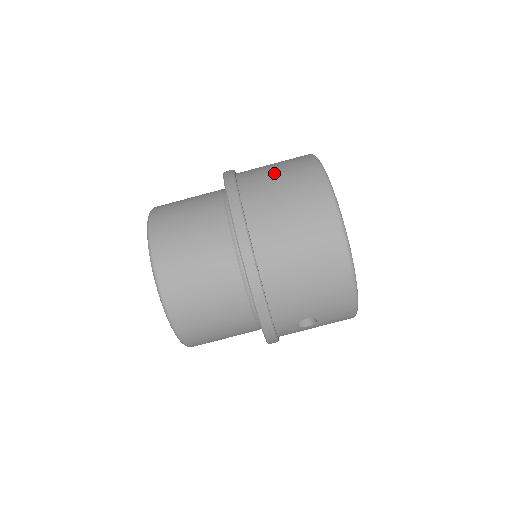
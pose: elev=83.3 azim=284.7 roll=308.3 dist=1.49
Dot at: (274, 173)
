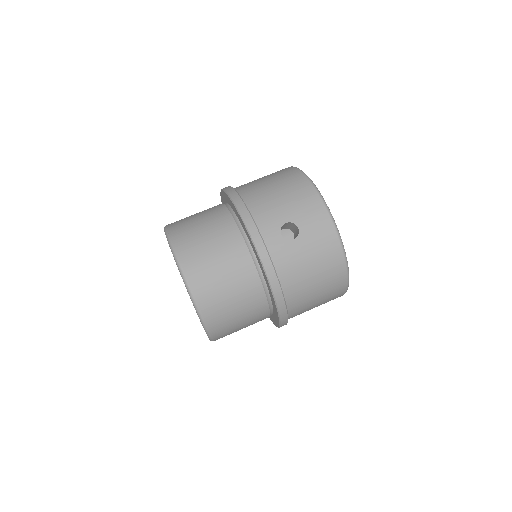
Dot at: occluded
